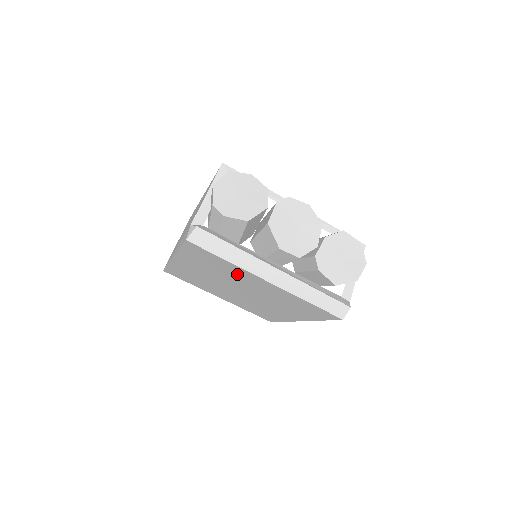
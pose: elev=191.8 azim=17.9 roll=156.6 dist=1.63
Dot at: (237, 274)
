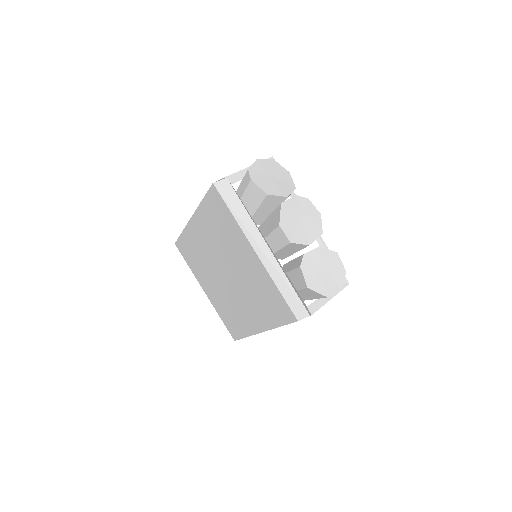
Dot at: (234, 241)
